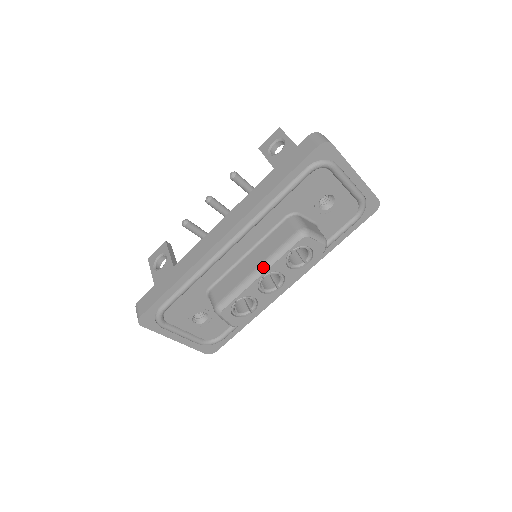
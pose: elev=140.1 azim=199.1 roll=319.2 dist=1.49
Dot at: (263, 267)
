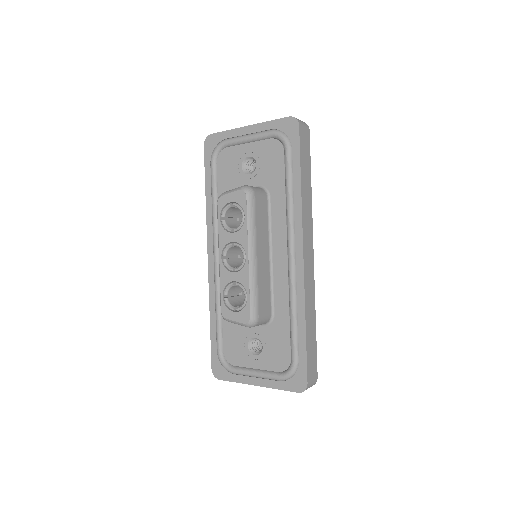
Dot at: occluded
